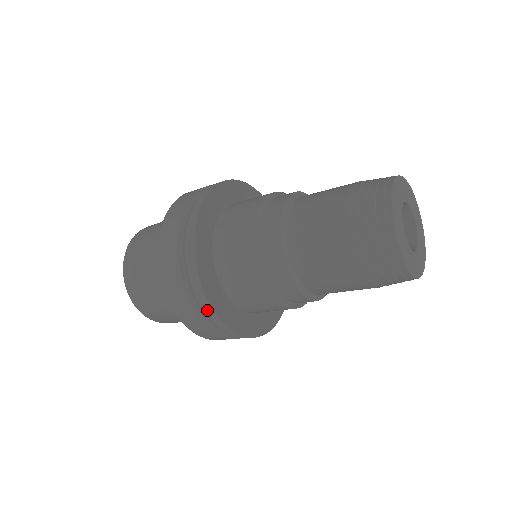
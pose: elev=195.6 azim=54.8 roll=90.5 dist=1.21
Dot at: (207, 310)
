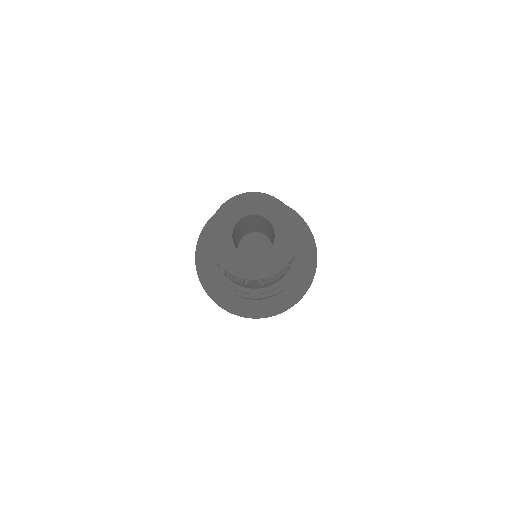
Dot at: (213, 300)
